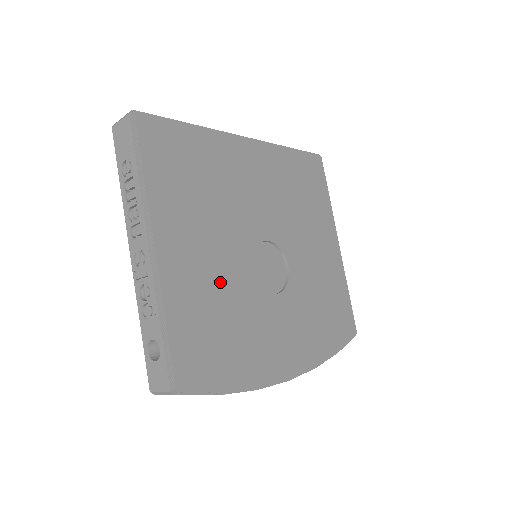
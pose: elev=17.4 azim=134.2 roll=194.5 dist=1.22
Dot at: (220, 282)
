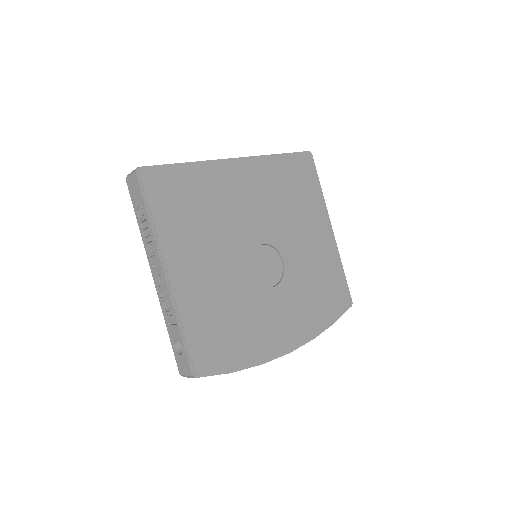
Dot at: (224, 288)
